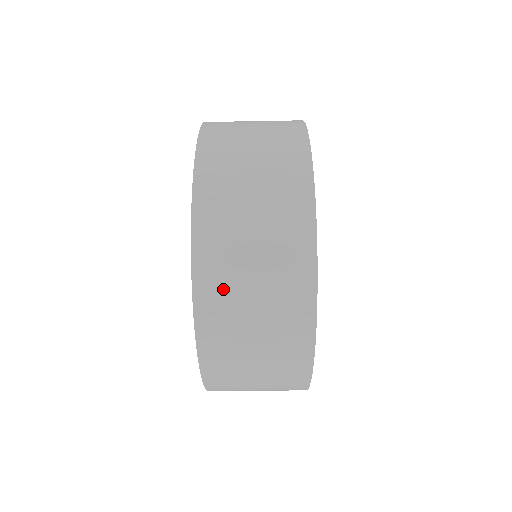
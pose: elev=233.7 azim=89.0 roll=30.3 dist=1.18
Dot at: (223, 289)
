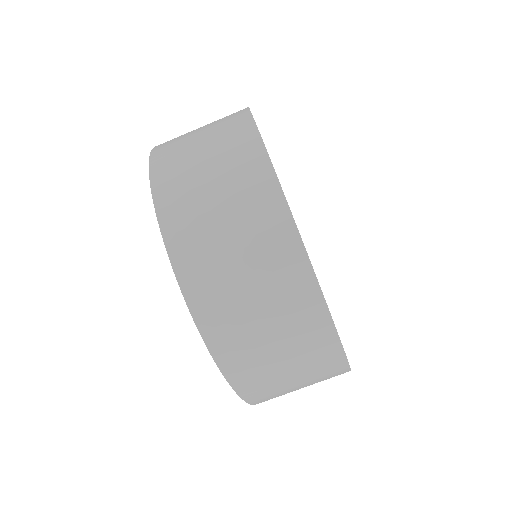
Dot at: (179, 180)
